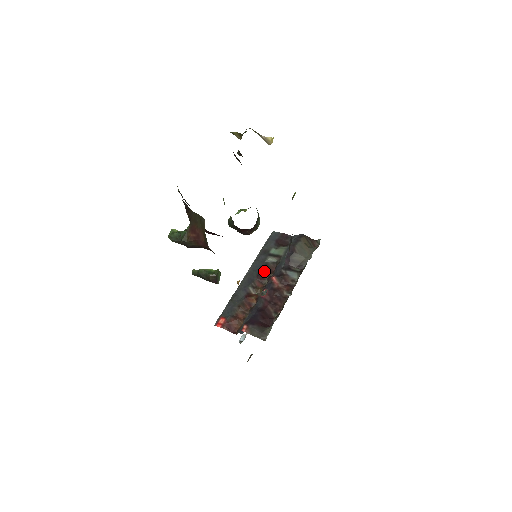
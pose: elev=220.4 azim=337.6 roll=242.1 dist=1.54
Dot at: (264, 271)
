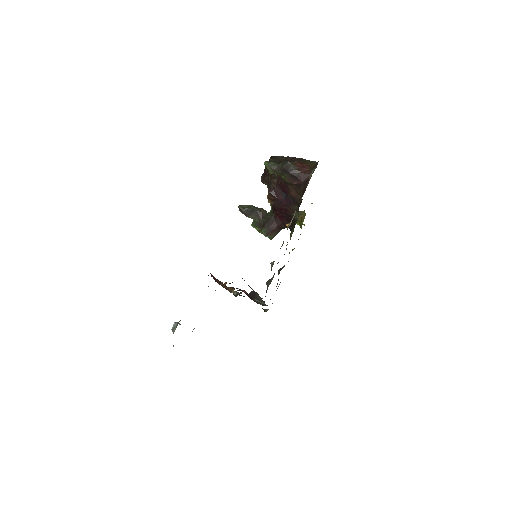
Dot at: occluded
